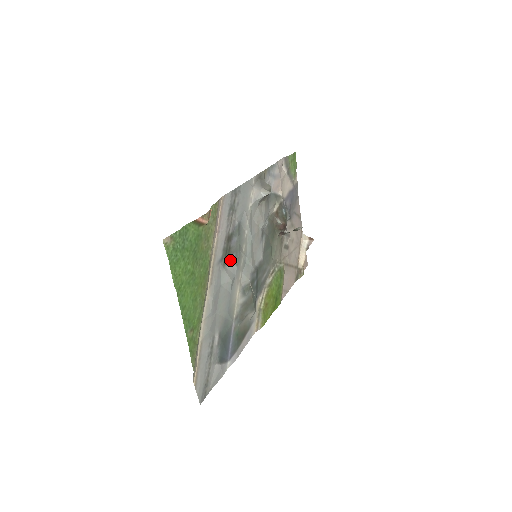
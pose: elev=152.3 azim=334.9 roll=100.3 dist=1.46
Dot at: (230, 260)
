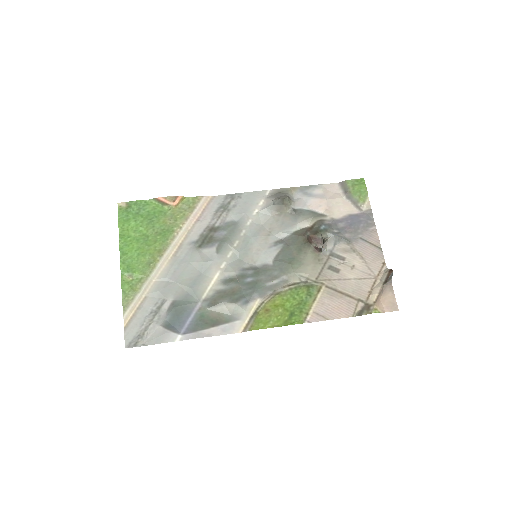
Dot at: (209, 247)
